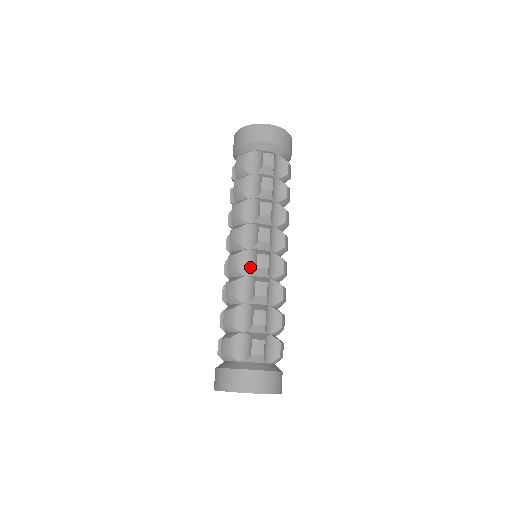
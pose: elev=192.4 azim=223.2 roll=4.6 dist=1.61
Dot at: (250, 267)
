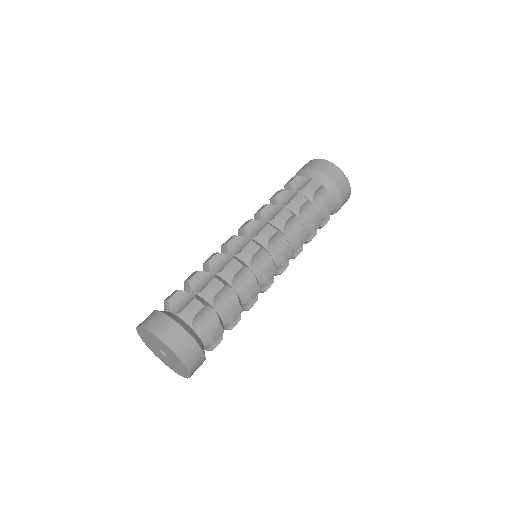
Dot at: occluded
